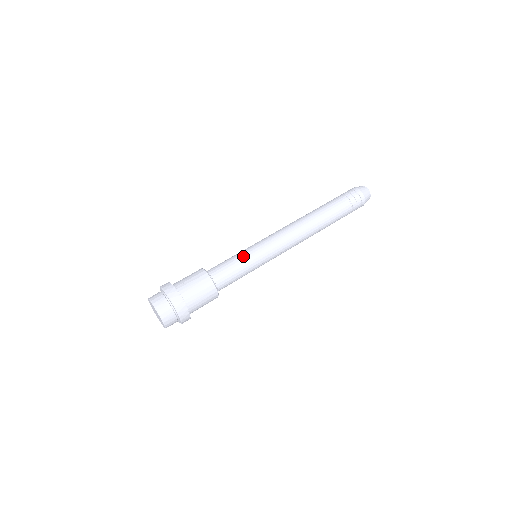
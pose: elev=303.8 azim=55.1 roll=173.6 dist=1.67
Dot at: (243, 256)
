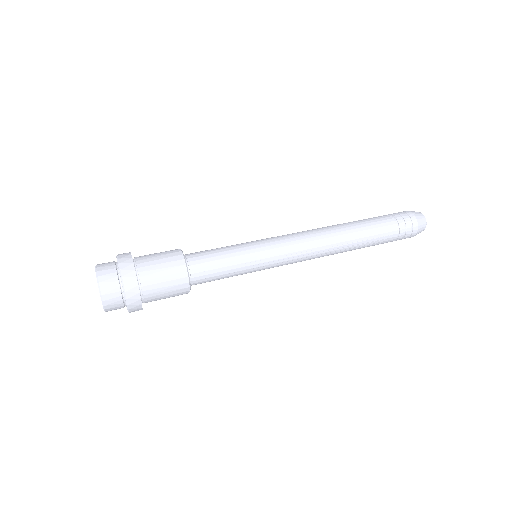
Dot at: (235, 245)
